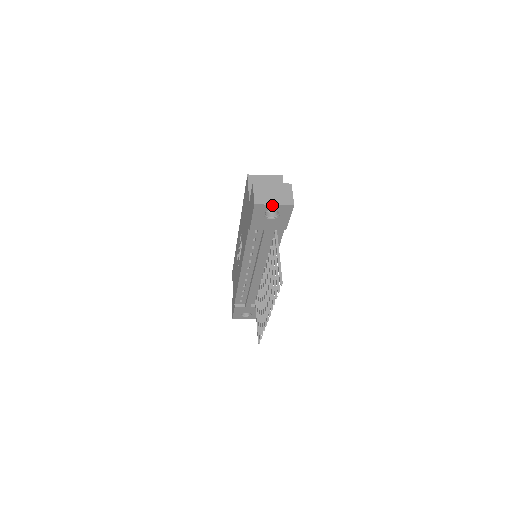
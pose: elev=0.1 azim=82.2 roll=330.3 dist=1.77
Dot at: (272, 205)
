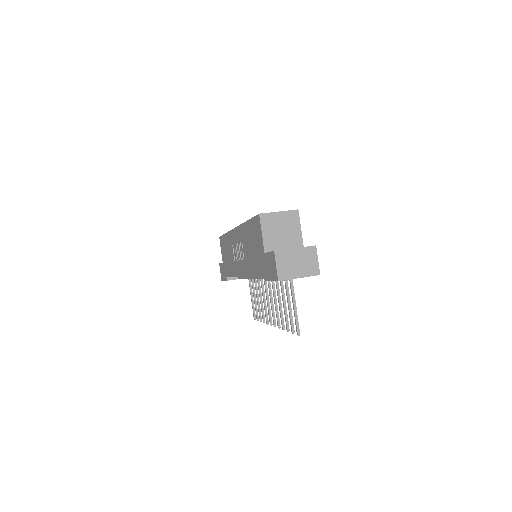
Dot at: occluded
